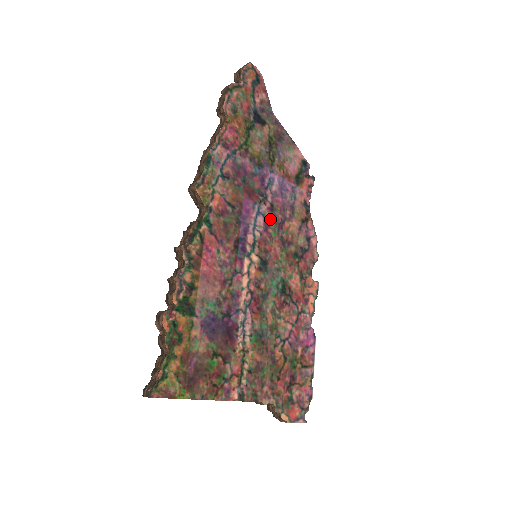
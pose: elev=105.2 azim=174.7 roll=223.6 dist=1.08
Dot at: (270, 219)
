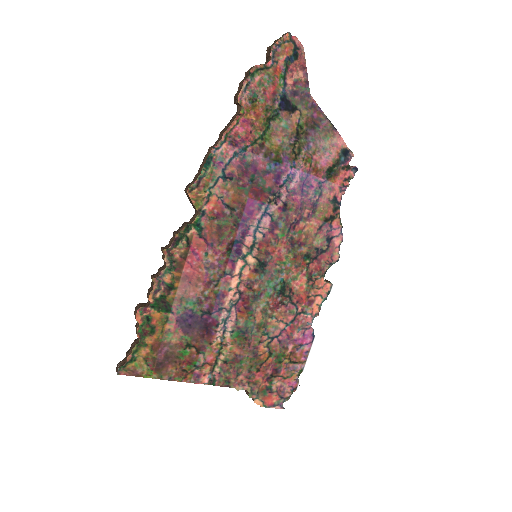
Dot at: (280, 219)
